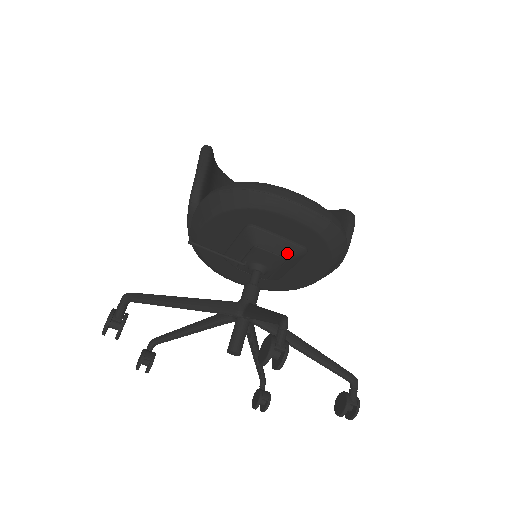
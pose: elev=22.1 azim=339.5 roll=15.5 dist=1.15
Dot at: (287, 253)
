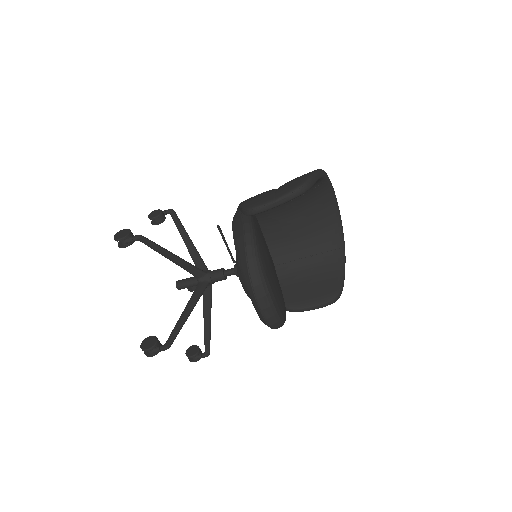
Dot at: (248, 295)
